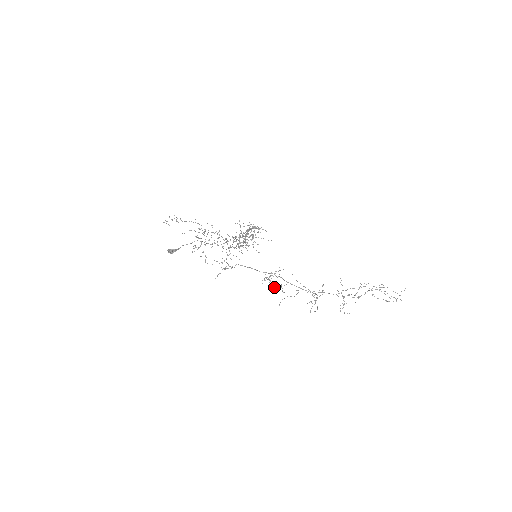
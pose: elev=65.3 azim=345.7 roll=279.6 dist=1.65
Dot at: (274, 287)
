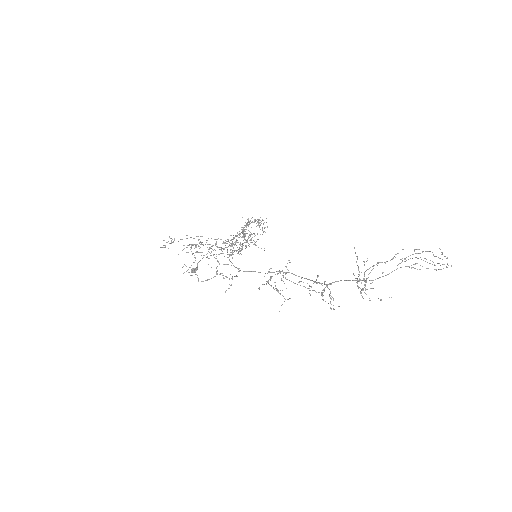
Dot at: occluded
